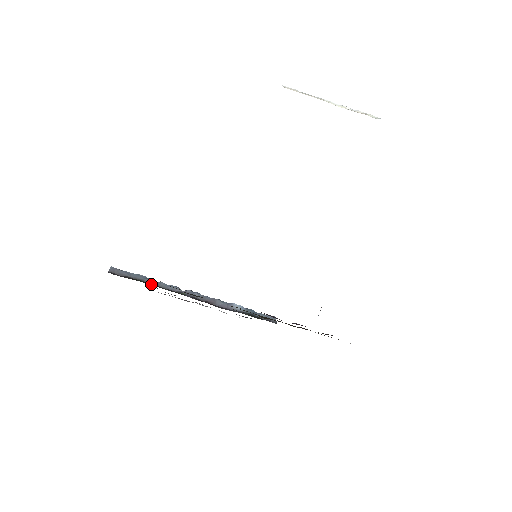
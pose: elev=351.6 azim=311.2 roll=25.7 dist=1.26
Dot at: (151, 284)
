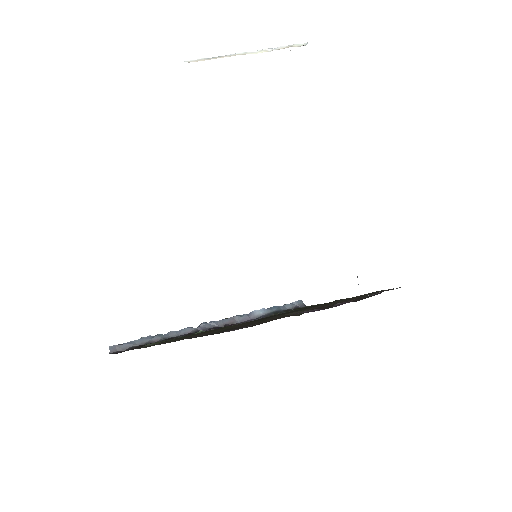
Dot at: occluded
